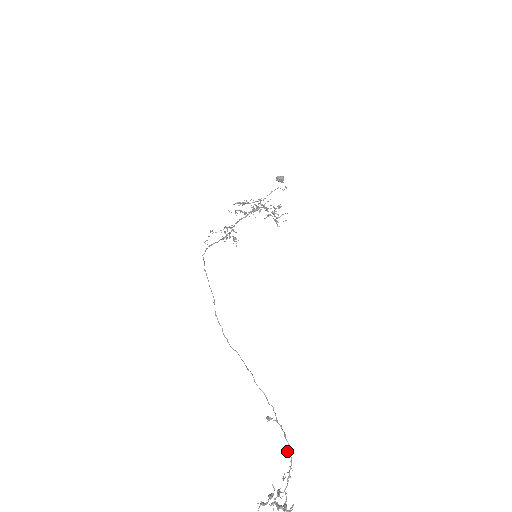
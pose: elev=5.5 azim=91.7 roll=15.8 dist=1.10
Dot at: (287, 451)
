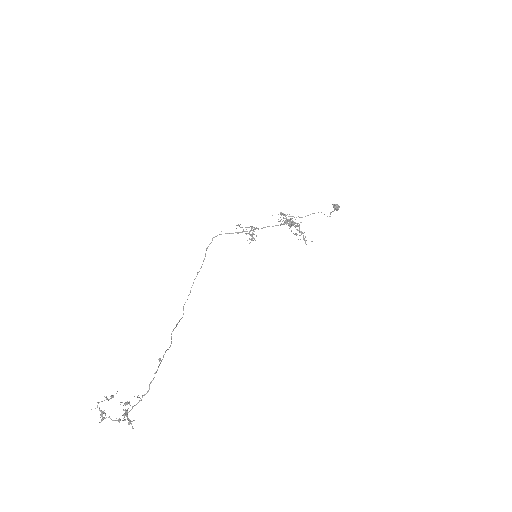
Dot at: (150, 383)
